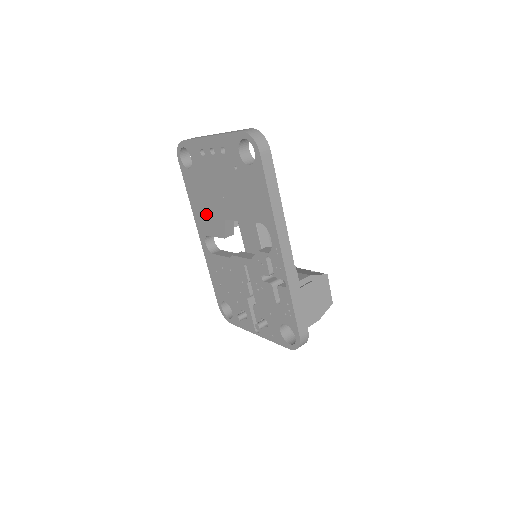
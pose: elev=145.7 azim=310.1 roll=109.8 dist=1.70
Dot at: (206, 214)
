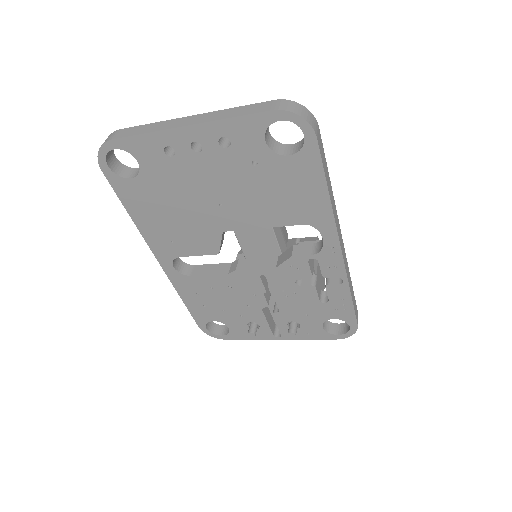
Dot at: (176, 232)
